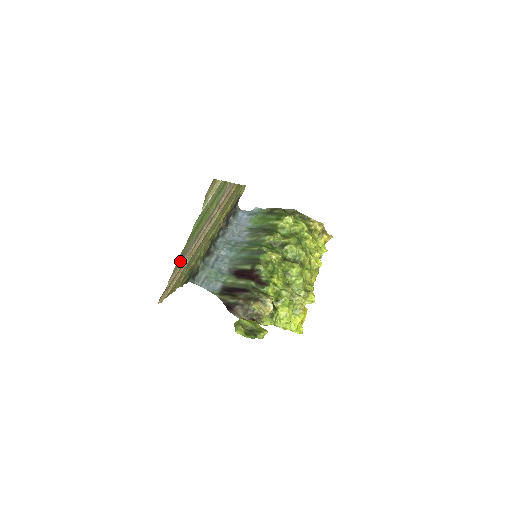
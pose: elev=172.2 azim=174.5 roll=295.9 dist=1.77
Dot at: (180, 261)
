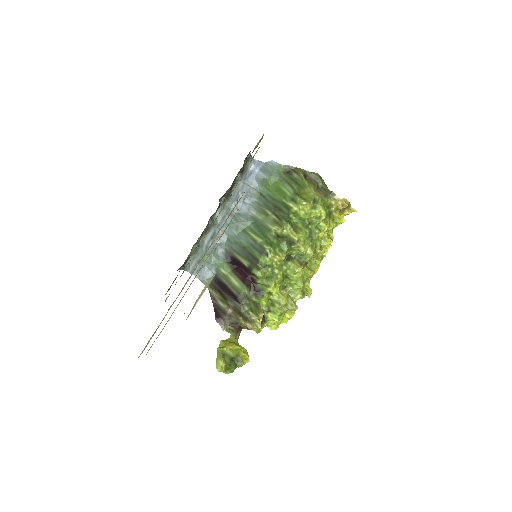
Dot at: occluded
